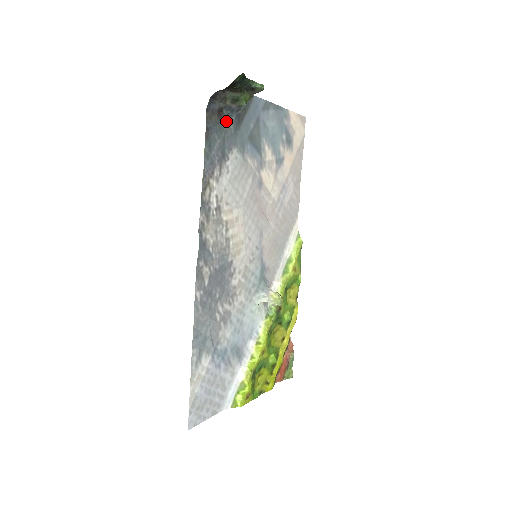
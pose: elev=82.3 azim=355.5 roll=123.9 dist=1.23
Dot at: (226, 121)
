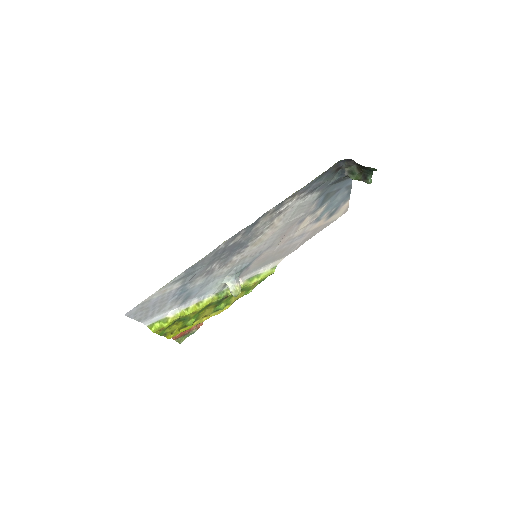
Dot at: (334, 175)
